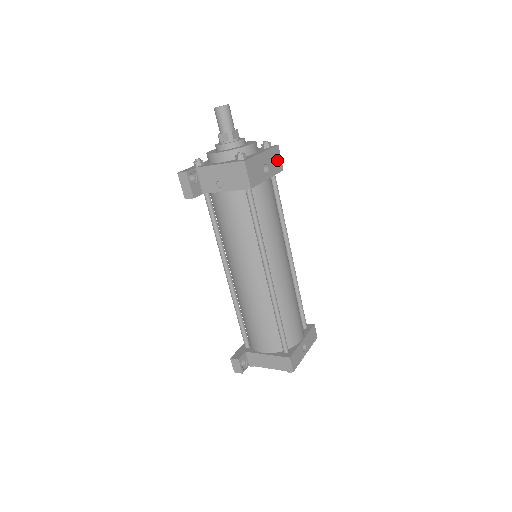
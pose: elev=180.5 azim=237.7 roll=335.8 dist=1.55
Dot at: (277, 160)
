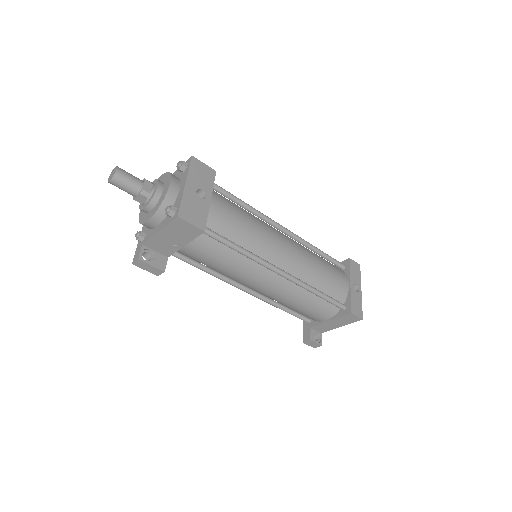
Dot at: (203, 171)
